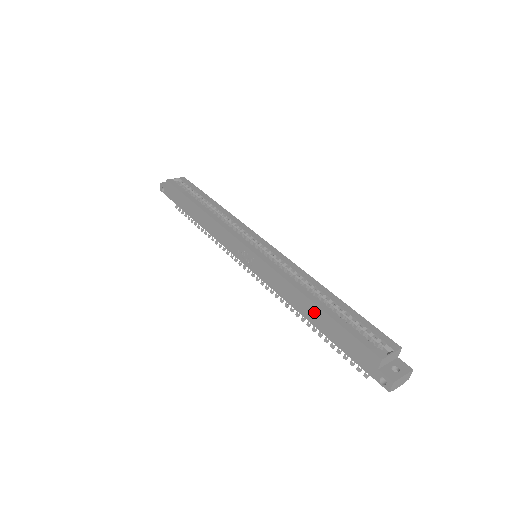
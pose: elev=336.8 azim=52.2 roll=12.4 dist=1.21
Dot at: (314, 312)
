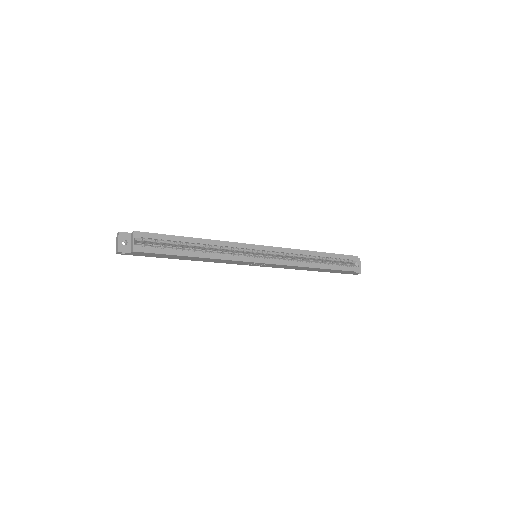
Dot at: occluded
